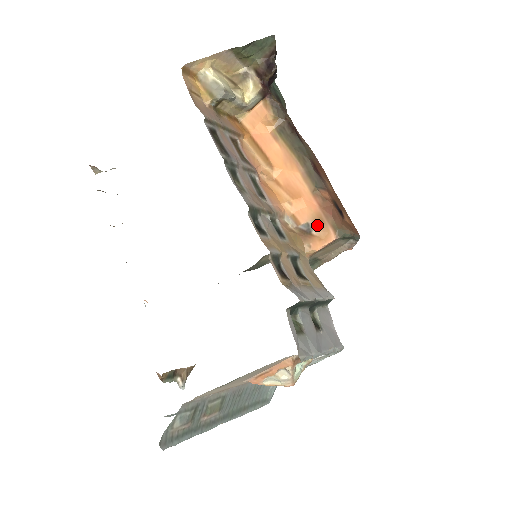
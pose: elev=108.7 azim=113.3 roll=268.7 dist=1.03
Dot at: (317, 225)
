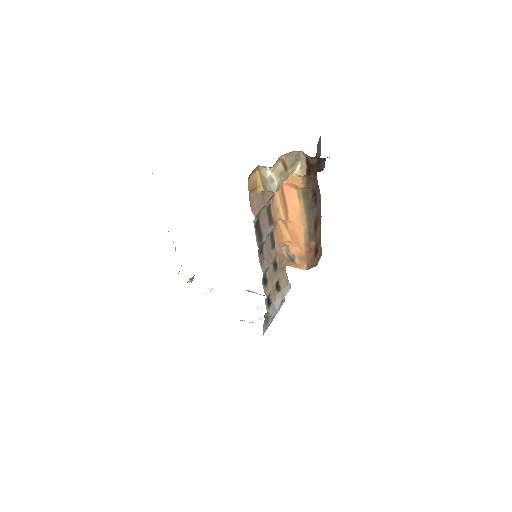
Dot at: (299, 260)
